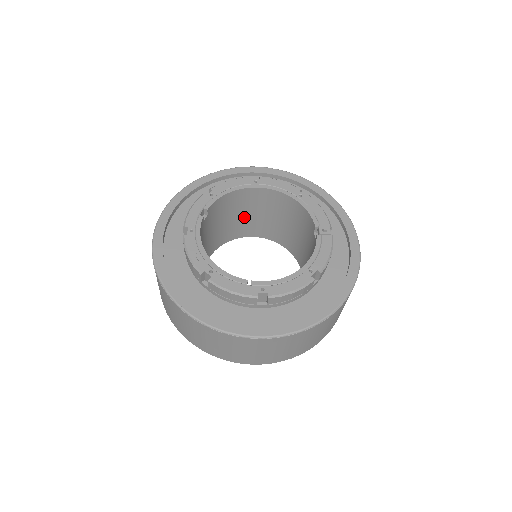
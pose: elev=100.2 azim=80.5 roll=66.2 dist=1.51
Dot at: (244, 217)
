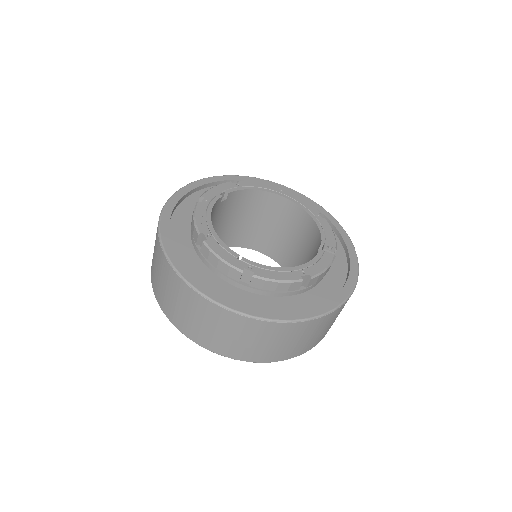
Dot at: (259, 225)
